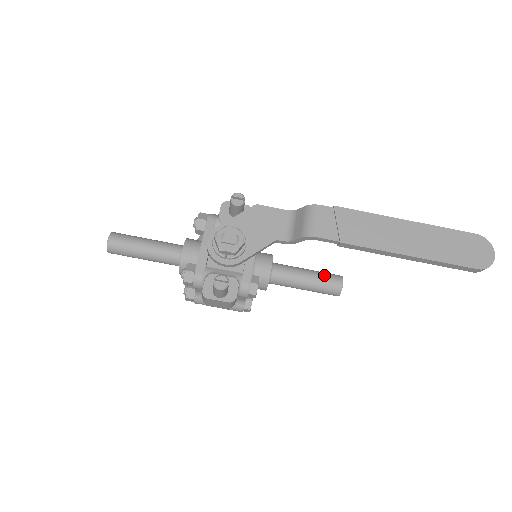
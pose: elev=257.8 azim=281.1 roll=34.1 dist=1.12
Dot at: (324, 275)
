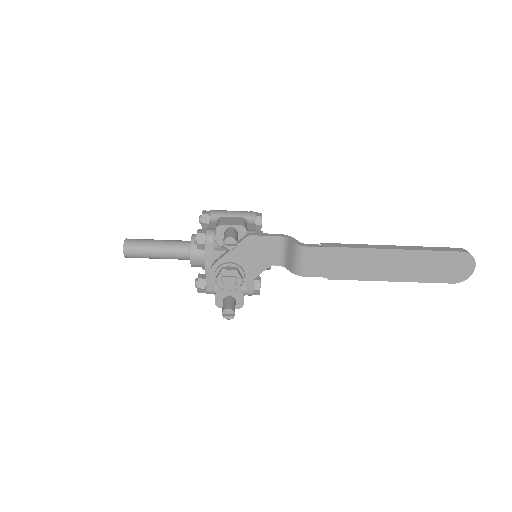
Dot at: occluded
